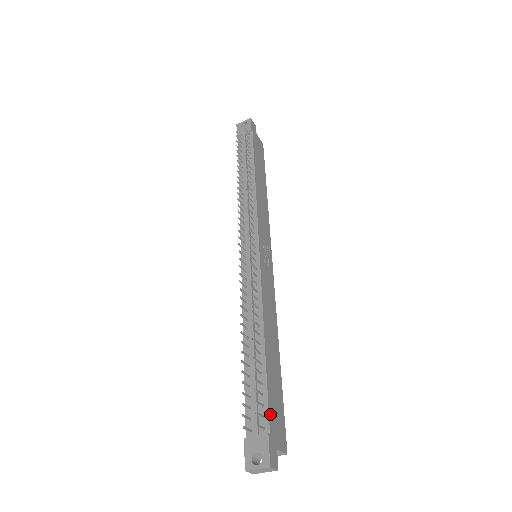
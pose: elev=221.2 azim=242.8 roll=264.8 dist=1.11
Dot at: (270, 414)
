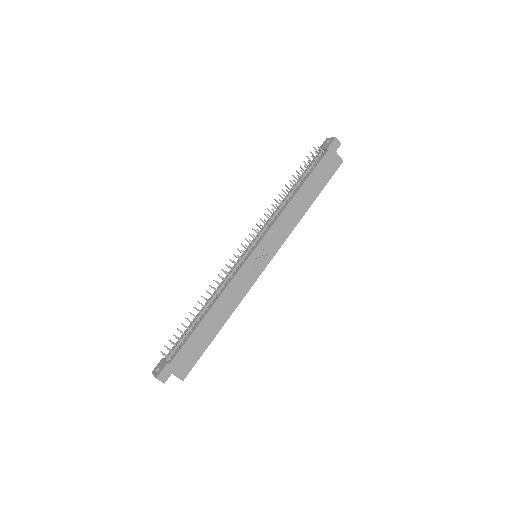
Dot at: (179, 354)
